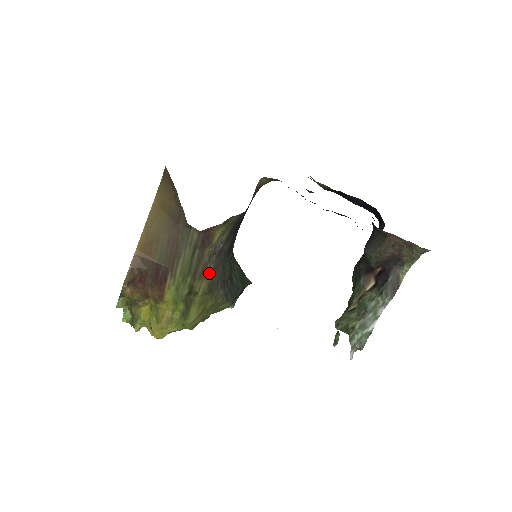
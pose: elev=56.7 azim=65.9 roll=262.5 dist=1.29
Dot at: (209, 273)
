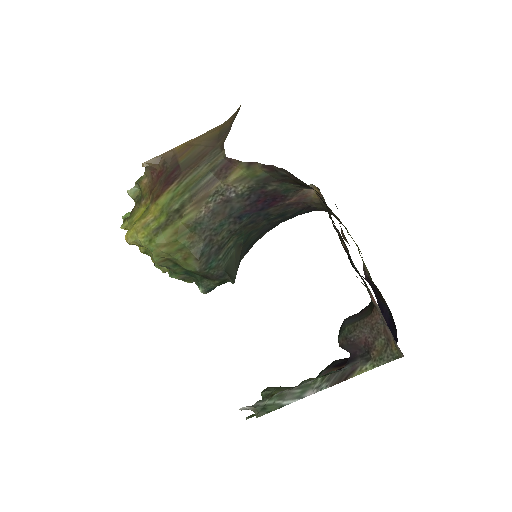
Dot at: (205, 209)
